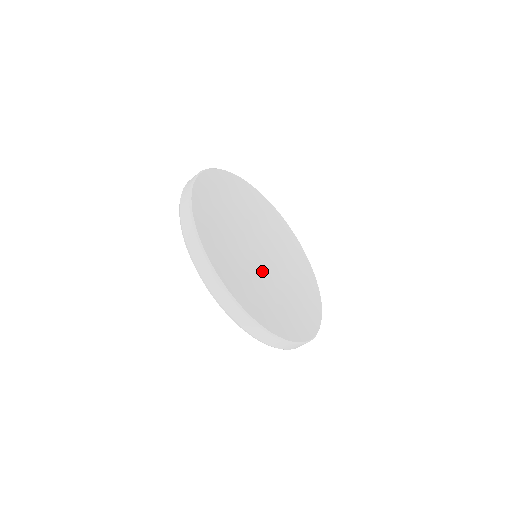
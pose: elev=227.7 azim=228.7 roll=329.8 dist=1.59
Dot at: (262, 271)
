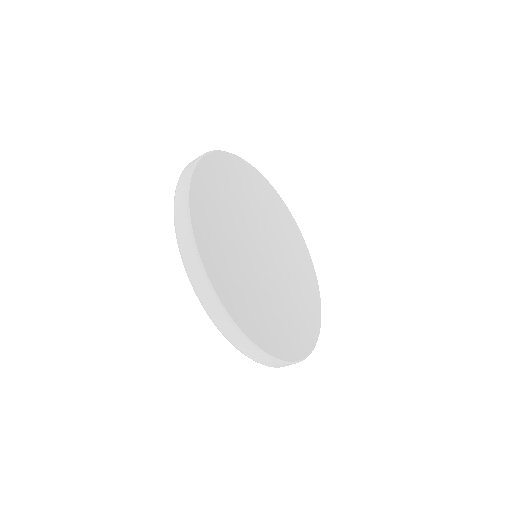
Dot at: (258, 272)
